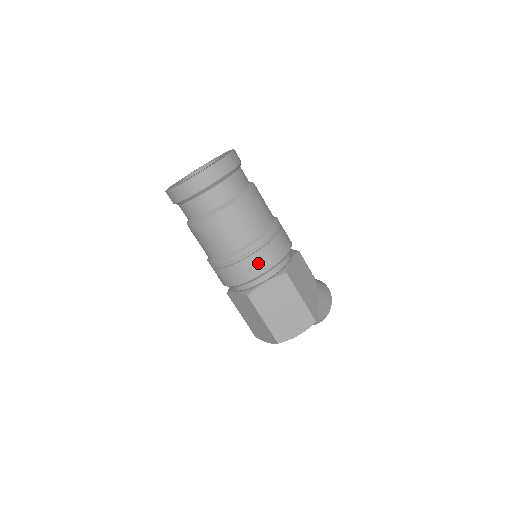
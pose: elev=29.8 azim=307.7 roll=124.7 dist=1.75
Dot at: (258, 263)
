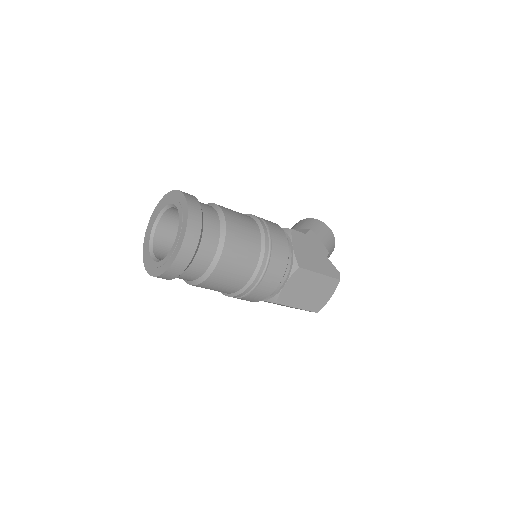
Dot at: (272, 279)
